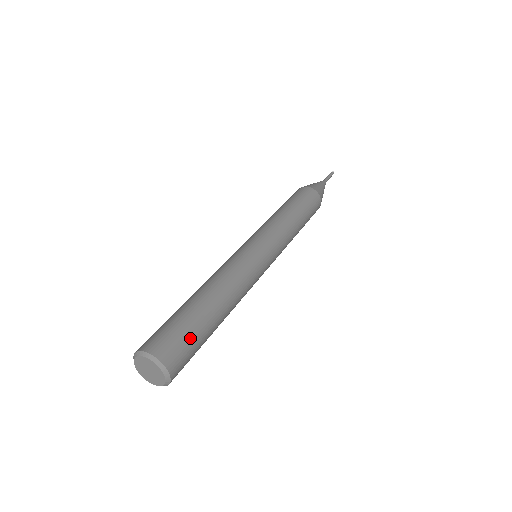
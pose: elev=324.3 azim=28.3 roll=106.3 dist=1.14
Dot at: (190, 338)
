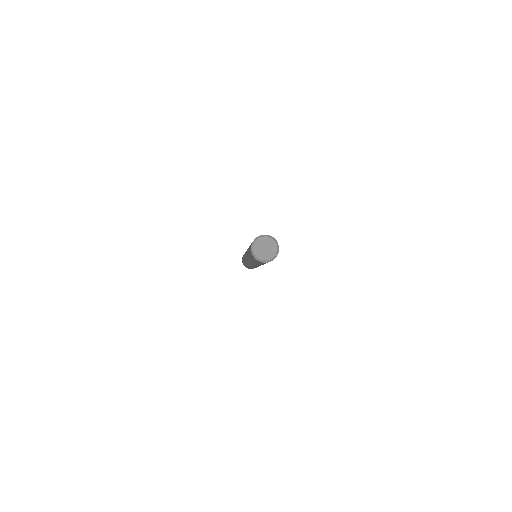
Dot at: occluded
